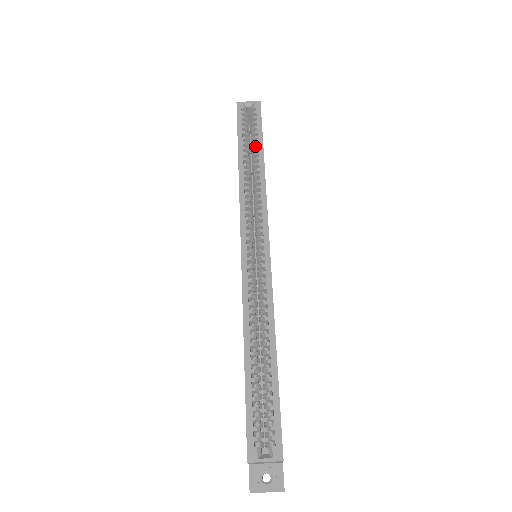
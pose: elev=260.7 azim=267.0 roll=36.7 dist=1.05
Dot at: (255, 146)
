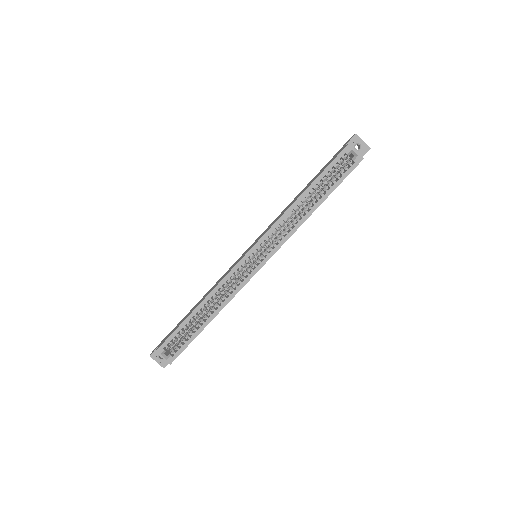
Dot at: (324, 190)
